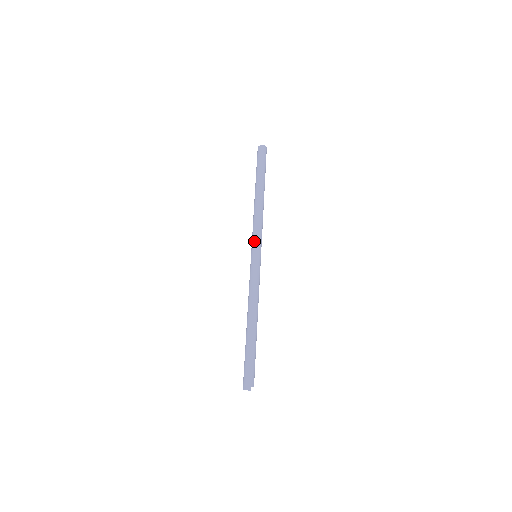
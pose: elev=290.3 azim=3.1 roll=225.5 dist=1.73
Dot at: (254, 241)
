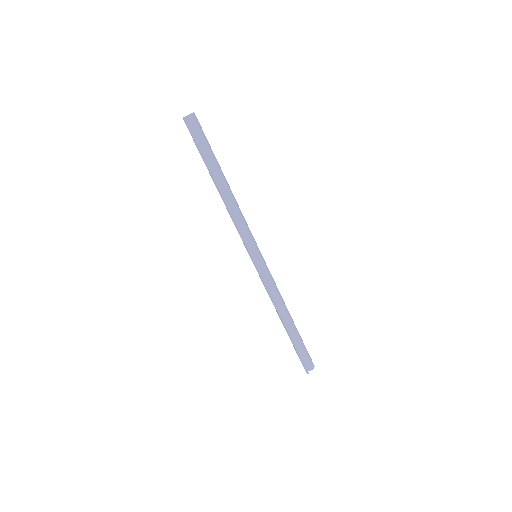
Dot at: (247, 245)
